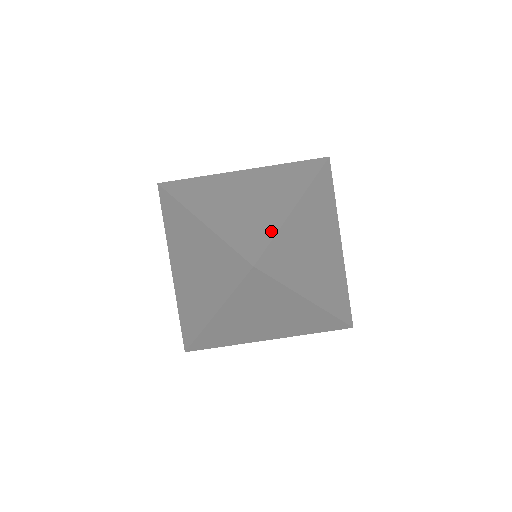
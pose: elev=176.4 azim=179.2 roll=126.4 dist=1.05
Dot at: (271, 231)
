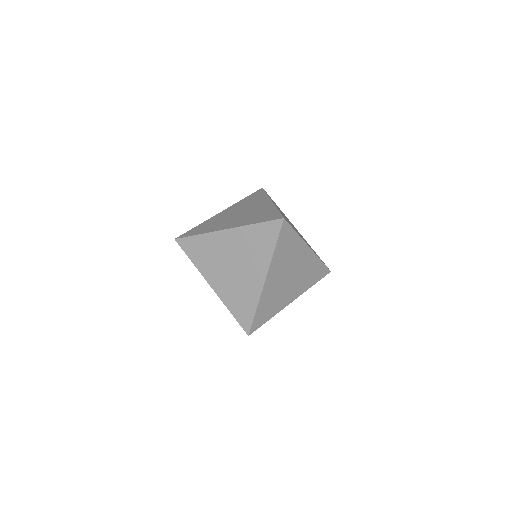
Dot at: occluded
